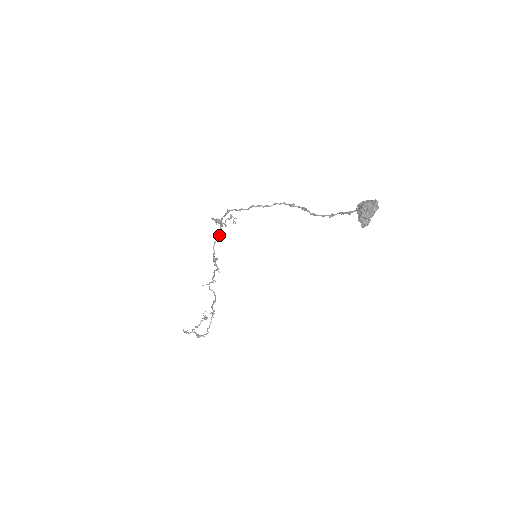
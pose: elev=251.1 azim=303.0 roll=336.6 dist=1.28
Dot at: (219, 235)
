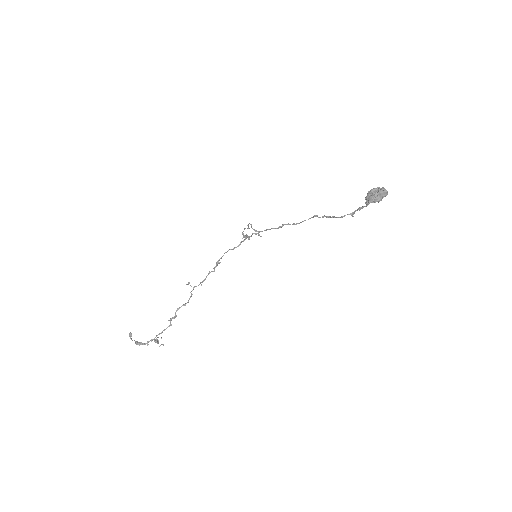
Dot at: (238, 245)
